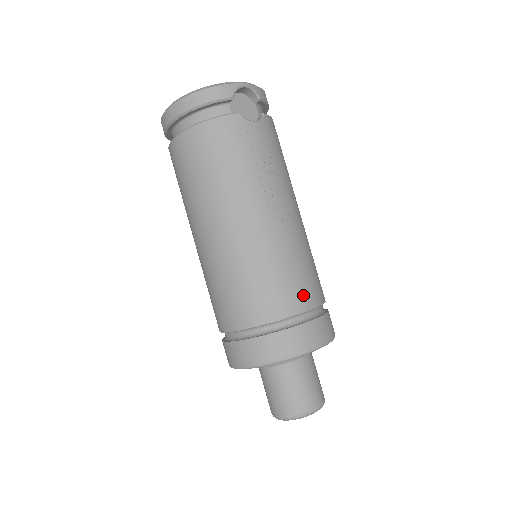
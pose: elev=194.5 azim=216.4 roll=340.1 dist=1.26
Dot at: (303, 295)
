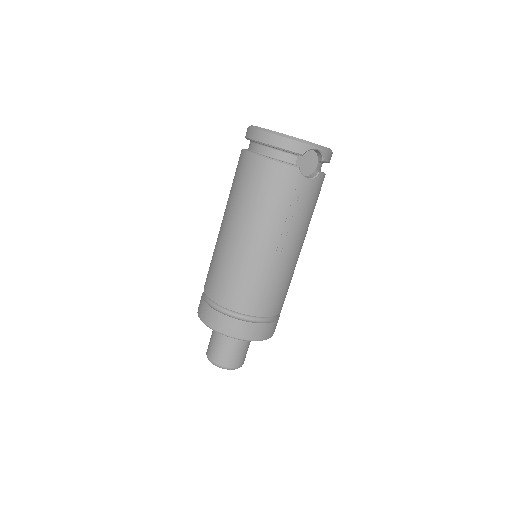
Dot at: (266, 306)
